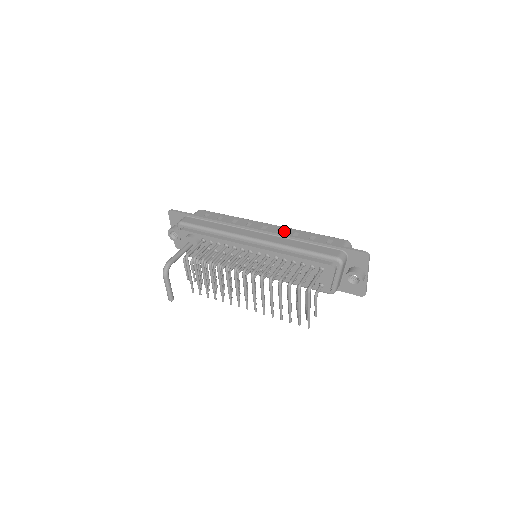
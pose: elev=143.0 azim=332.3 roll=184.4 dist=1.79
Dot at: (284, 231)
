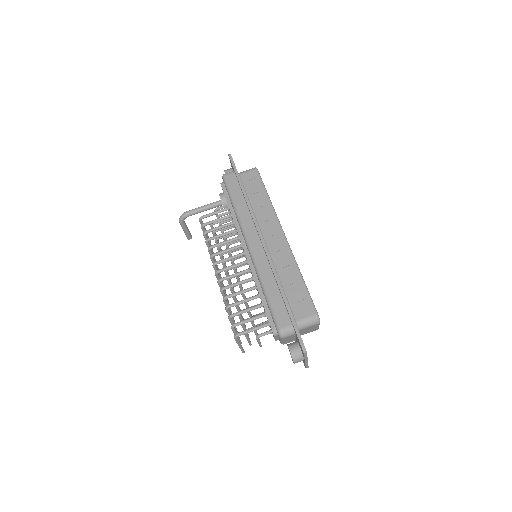
Dot at: (283, 256)
